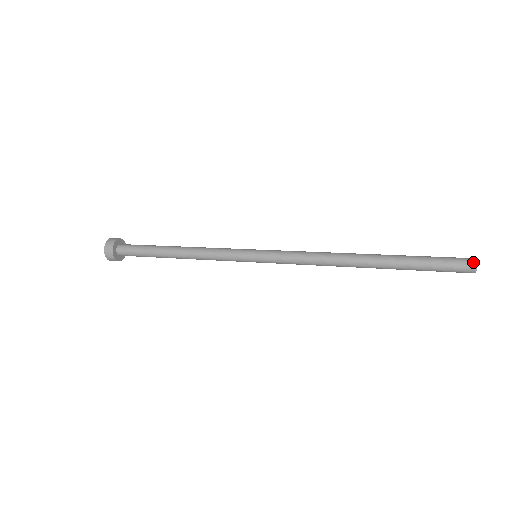
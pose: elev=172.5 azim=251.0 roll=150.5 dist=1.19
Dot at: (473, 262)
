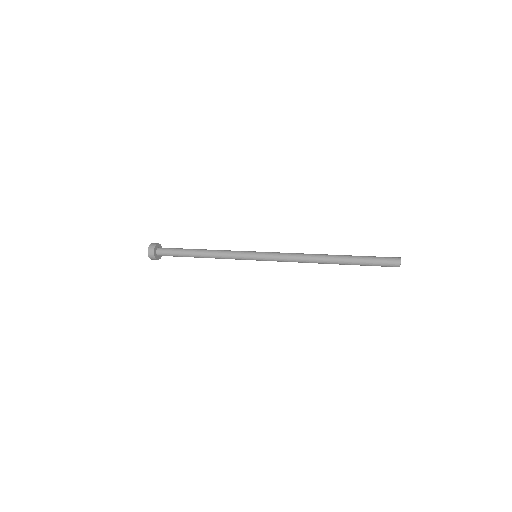
Dot at: (398, 261)
